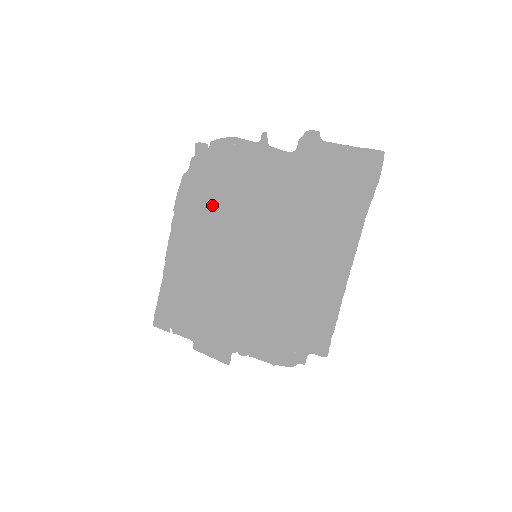
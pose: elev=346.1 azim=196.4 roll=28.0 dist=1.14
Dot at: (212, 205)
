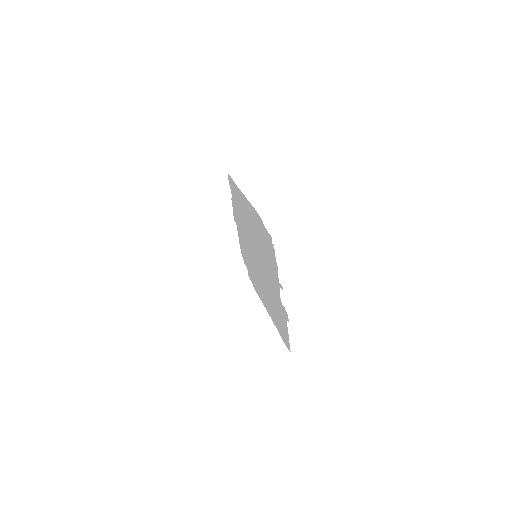
Dot at: (259, 236)
